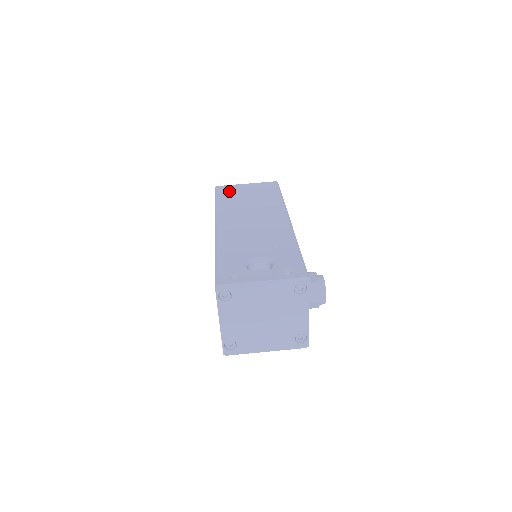
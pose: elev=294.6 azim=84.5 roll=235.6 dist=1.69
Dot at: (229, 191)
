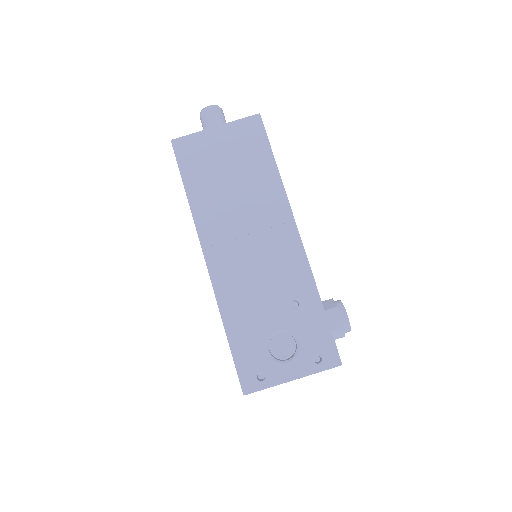
Dot at: (196, 156)
